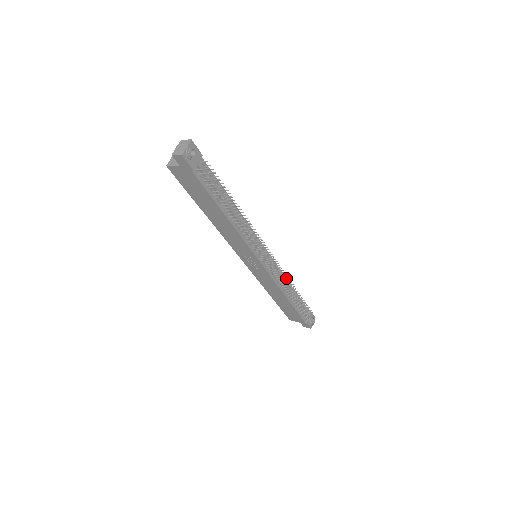
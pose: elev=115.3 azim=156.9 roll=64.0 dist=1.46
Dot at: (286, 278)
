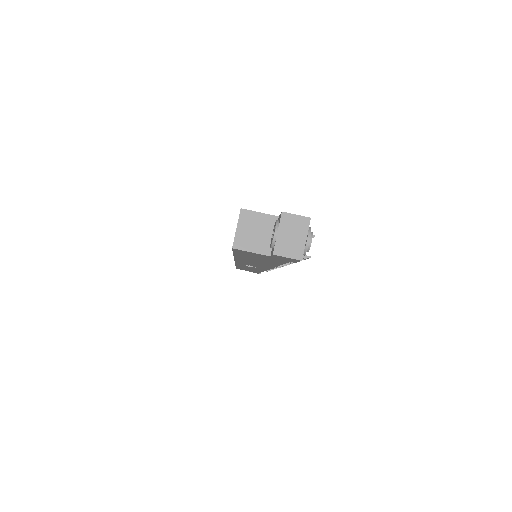
Dot at: occluded
